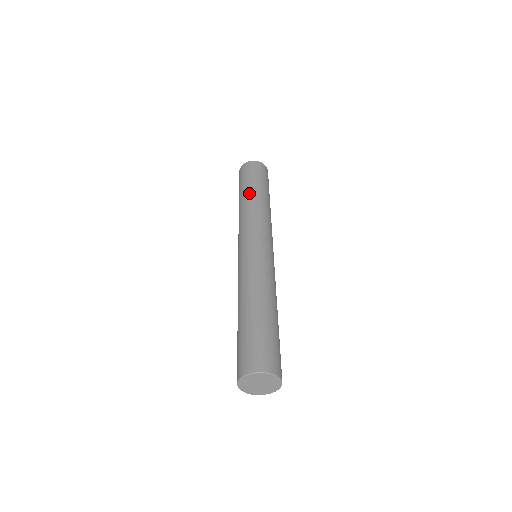
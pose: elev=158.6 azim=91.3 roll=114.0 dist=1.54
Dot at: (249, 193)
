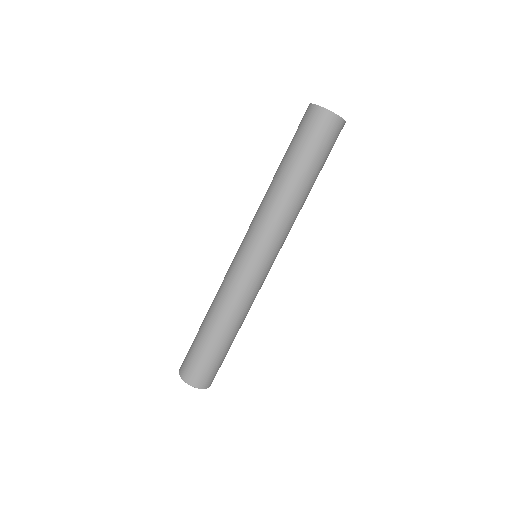
Dot at: (285, 173)
